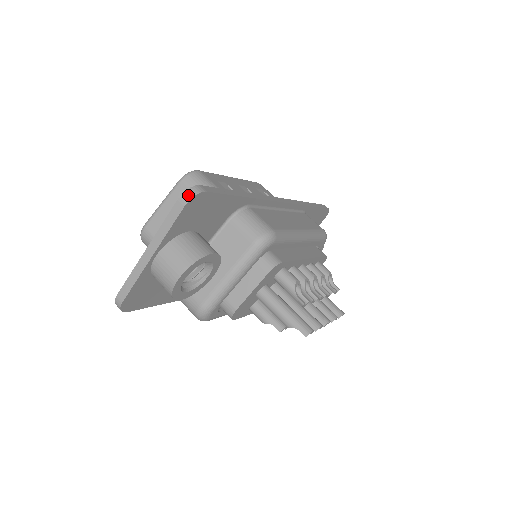
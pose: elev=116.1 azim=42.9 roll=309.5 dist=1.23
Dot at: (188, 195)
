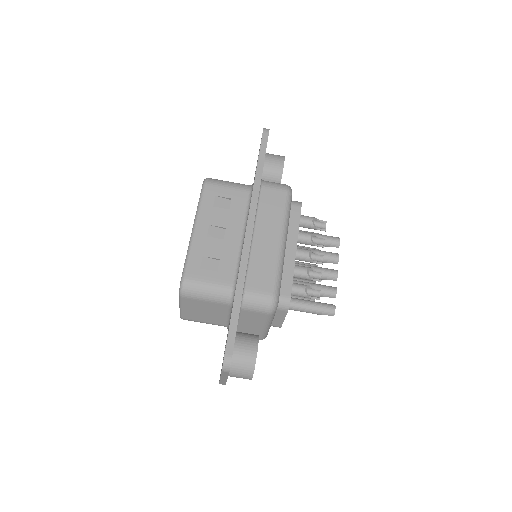
Dot at: (226, 369)
